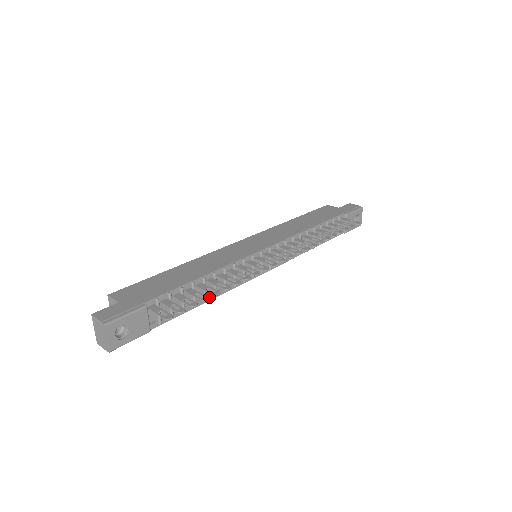
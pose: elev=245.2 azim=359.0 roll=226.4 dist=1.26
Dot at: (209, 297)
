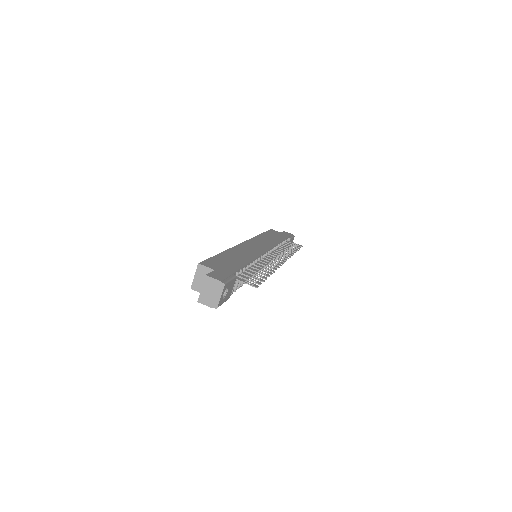
Dot at: occluded
